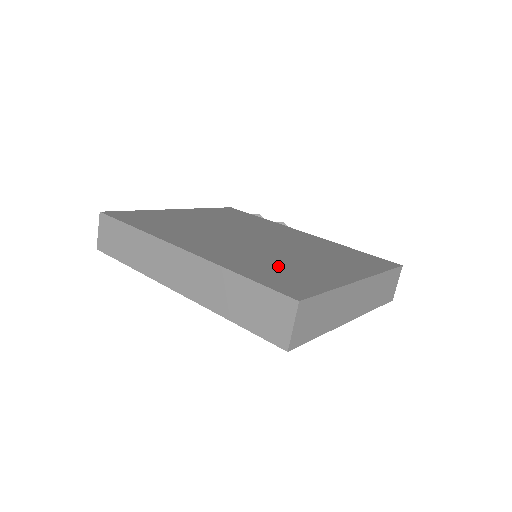
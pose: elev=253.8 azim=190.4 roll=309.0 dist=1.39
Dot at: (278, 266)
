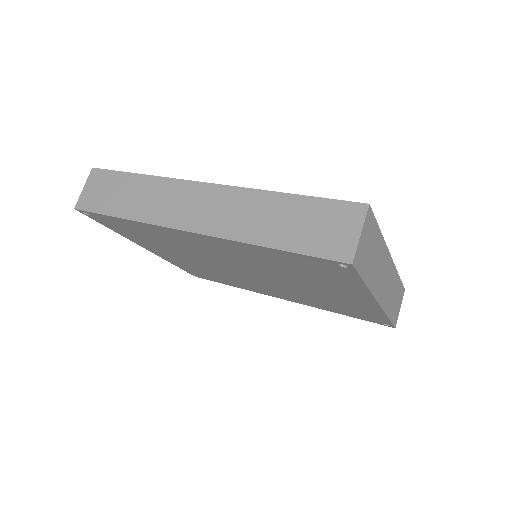
Dot at: occluded
